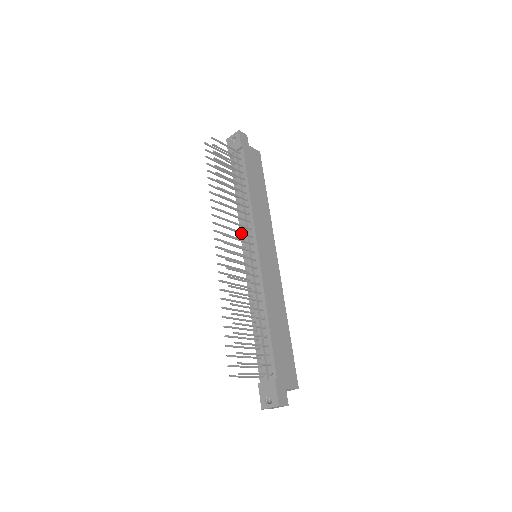
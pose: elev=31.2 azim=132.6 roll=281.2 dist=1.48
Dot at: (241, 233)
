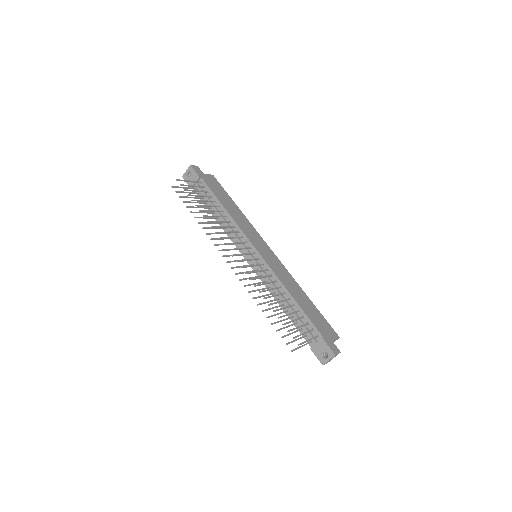
Dot at: (238, 243)
